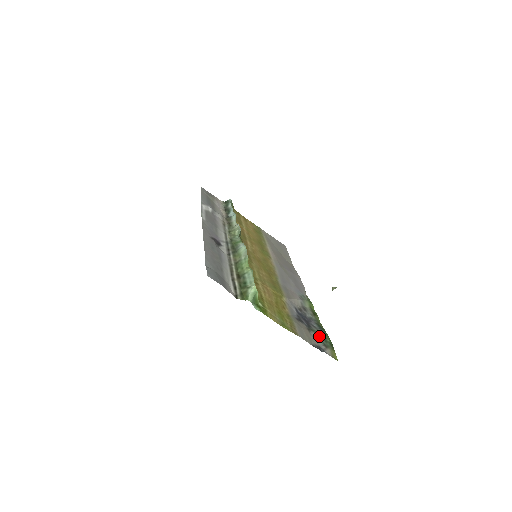
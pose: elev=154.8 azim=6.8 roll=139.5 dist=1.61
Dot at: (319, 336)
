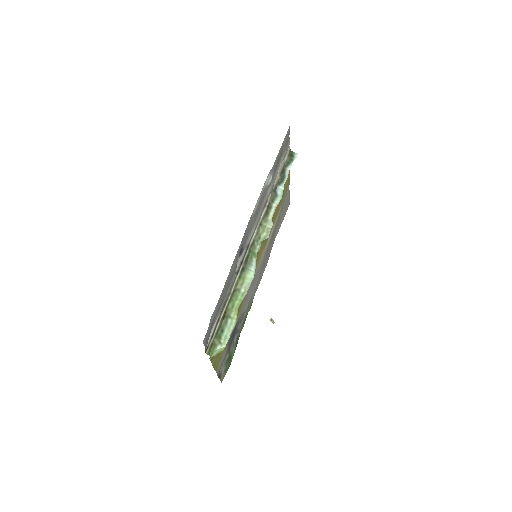
Dot at: (229, 359)
